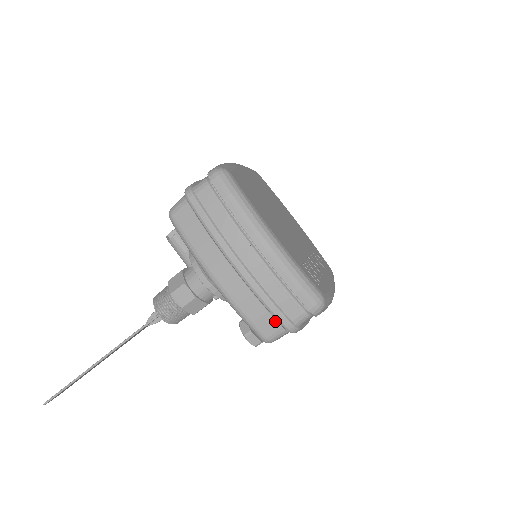
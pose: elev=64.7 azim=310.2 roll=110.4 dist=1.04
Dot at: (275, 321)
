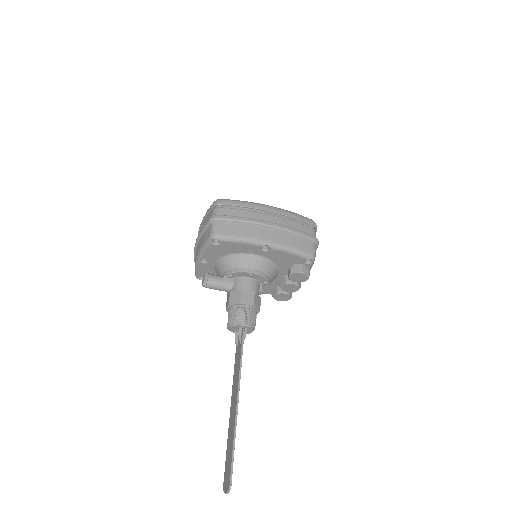
Dot at: (308, 242)
